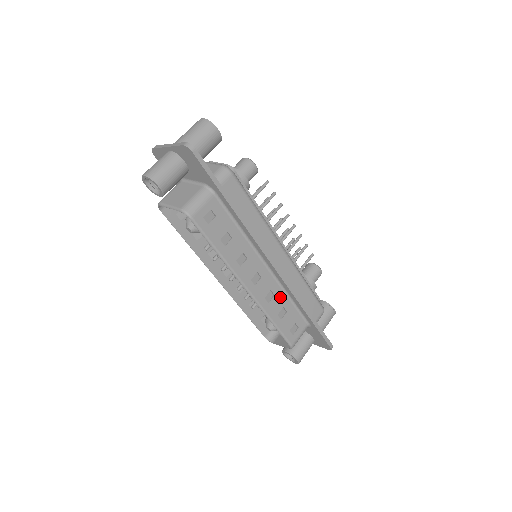
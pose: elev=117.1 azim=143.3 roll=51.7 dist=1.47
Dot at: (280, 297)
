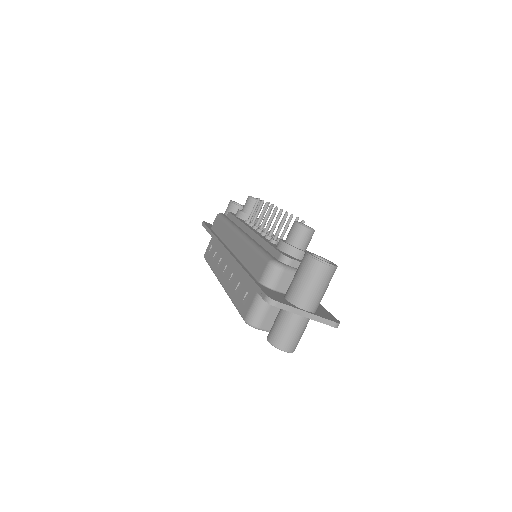
Dot at: occluded
